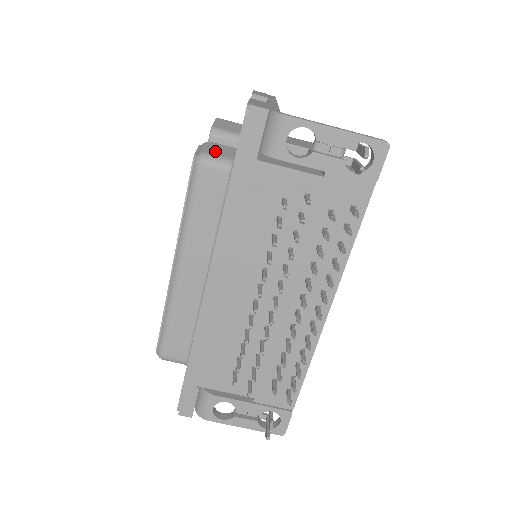
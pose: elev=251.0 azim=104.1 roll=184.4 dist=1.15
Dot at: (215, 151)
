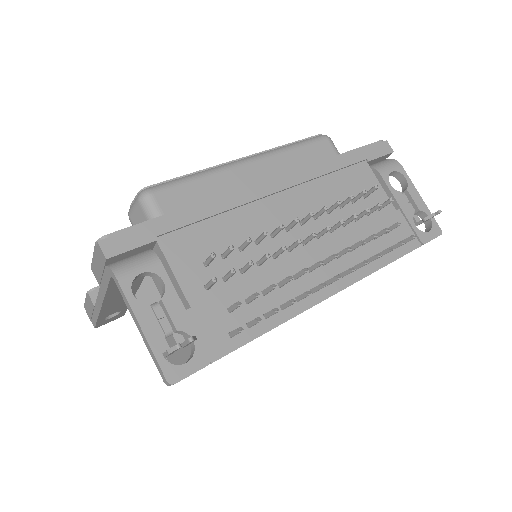
Dot at: occluded
